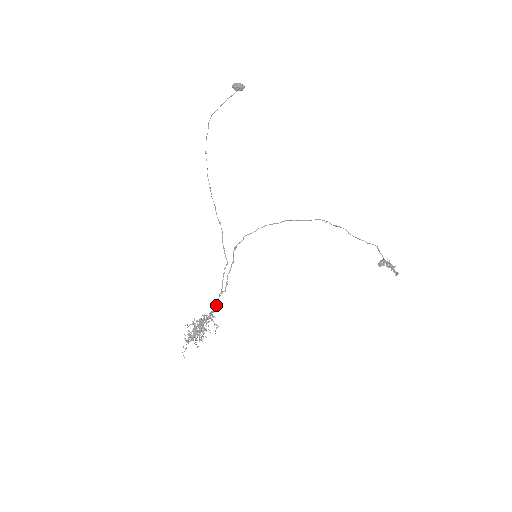
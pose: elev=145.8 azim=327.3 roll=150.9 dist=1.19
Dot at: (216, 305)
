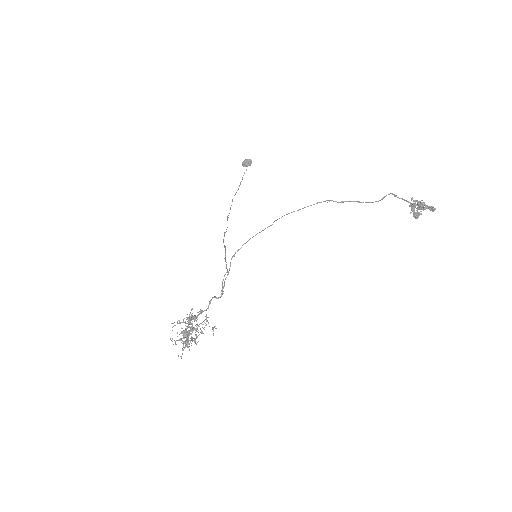
Dot at: (209, 304)
